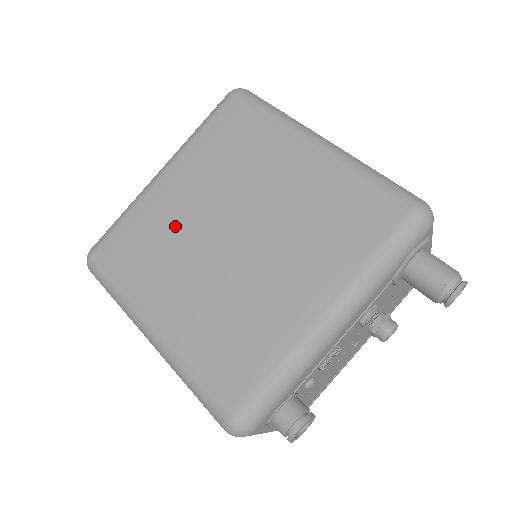
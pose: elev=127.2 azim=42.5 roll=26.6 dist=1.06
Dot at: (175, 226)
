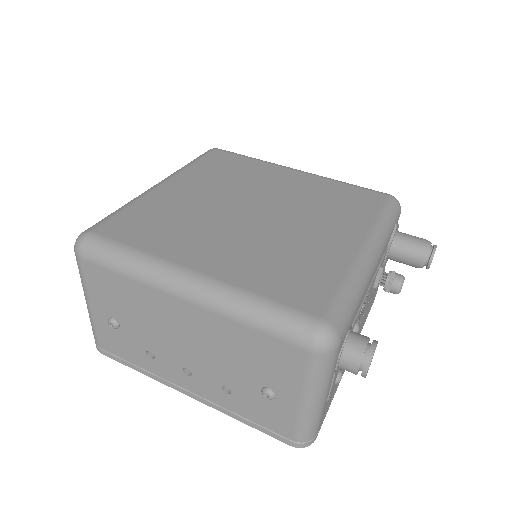
Dot at: (191, 209)
